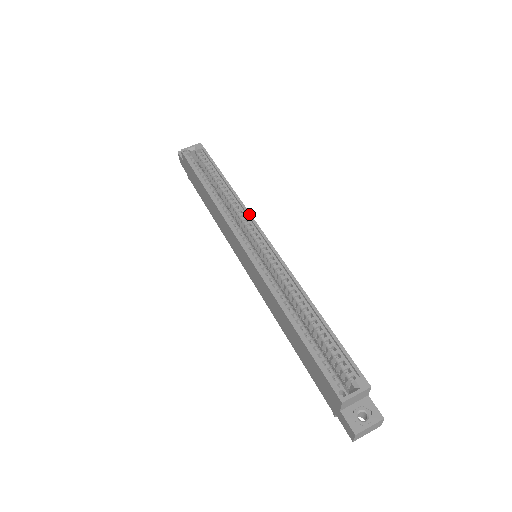
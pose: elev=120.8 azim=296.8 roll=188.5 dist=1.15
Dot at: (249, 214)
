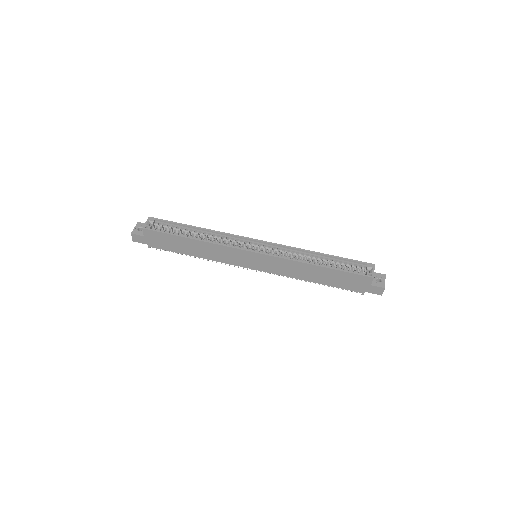
Dot at: (235, 235)
